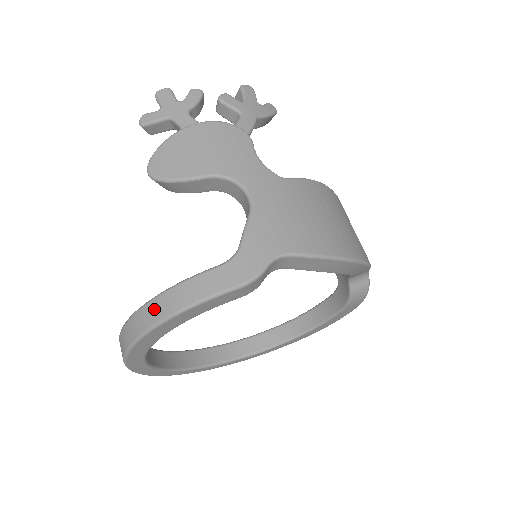
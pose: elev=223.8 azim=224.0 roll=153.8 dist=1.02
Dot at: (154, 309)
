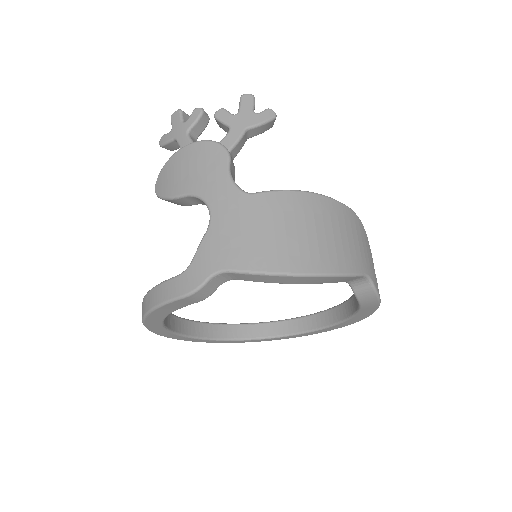
Dot at: (144, 303)
